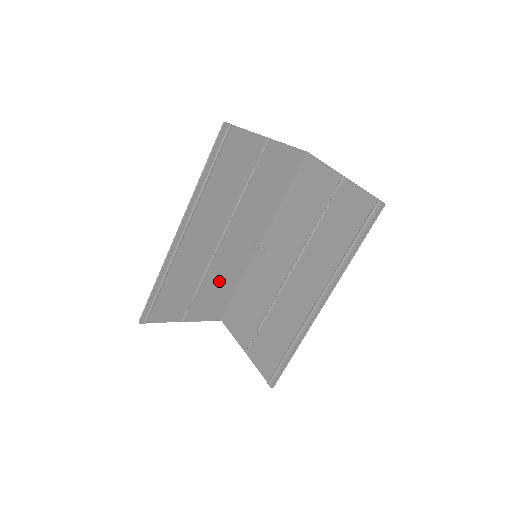
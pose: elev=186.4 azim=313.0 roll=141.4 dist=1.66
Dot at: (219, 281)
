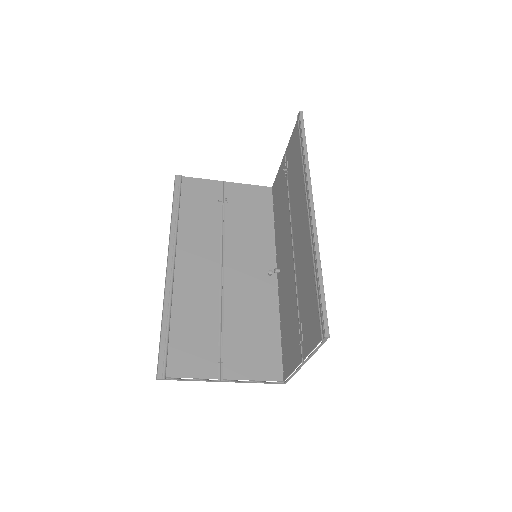
Dot at: (246, 320)
